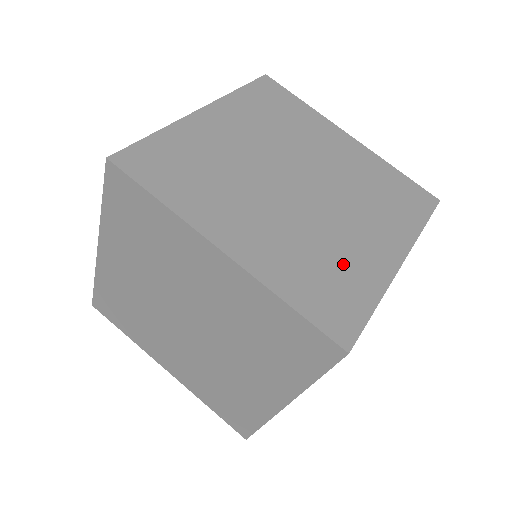
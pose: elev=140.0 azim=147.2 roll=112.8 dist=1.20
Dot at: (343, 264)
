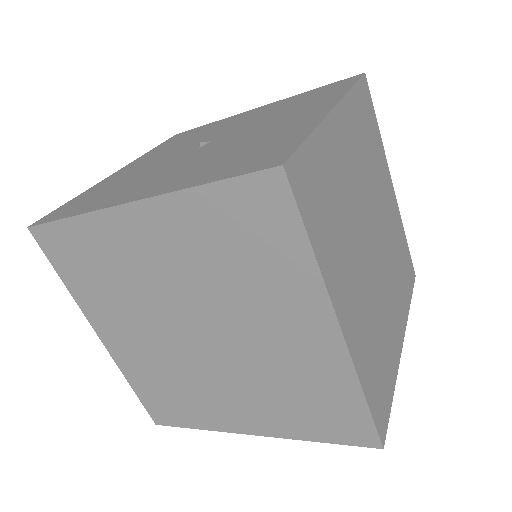
Dot at: (385, 347)
